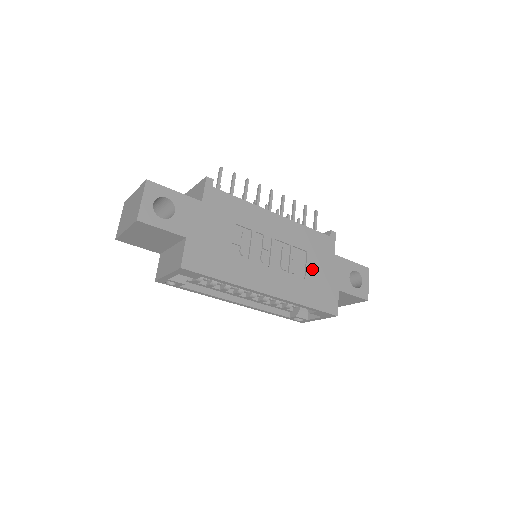
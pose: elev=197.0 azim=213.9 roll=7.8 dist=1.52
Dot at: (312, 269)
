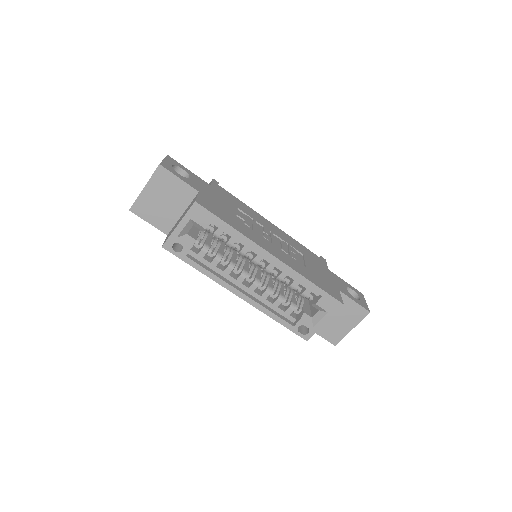
Dot at: (310, 266)
